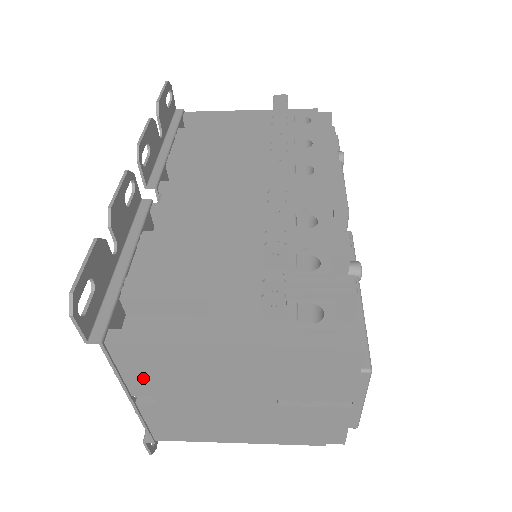
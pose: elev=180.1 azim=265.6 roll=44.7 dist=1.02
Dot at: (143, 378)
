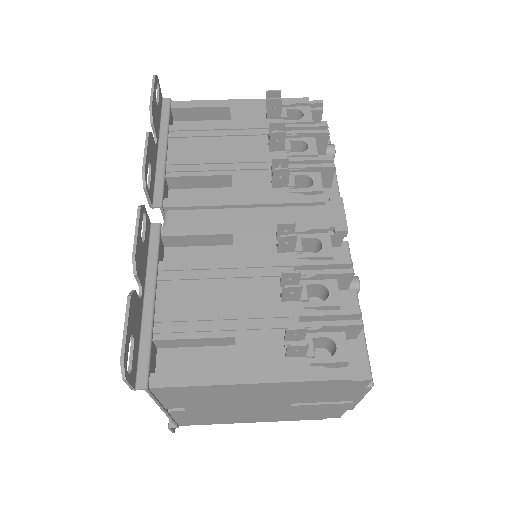
Dot at: (178, 401)
